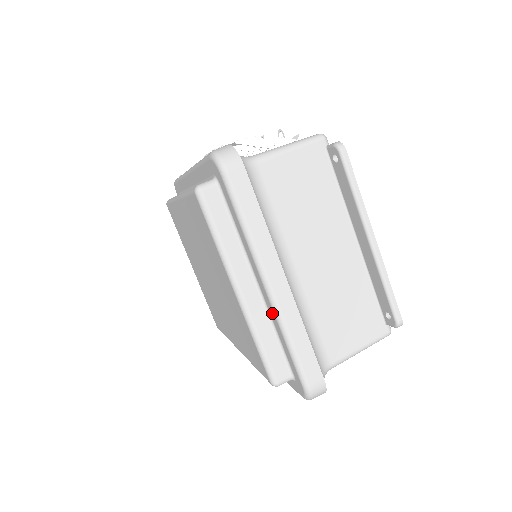
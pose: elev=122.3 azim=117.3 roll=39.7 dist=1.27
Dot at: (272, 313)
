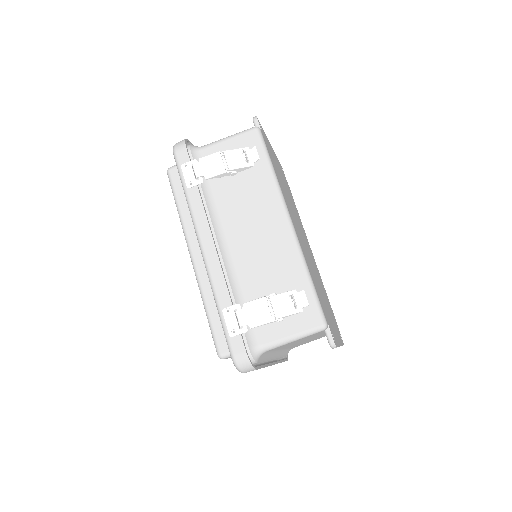
Dot at: occluded
